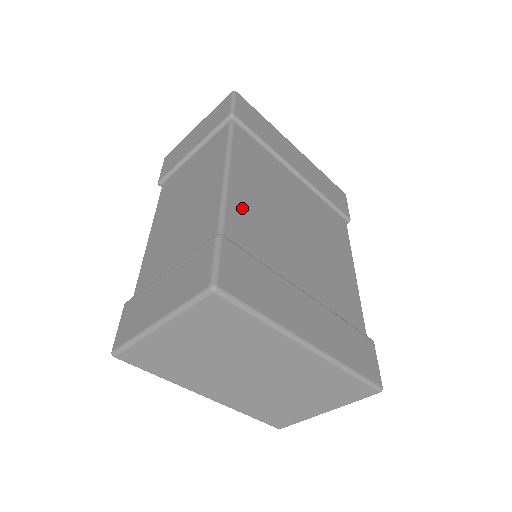
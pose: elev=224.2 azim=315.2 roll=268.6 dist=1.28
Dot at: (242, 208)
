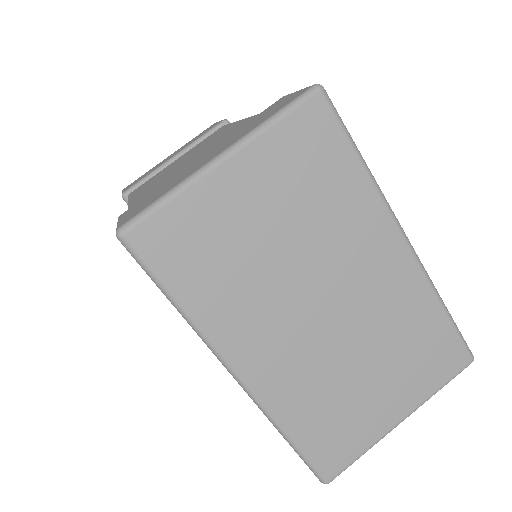
Dot at: occluded
